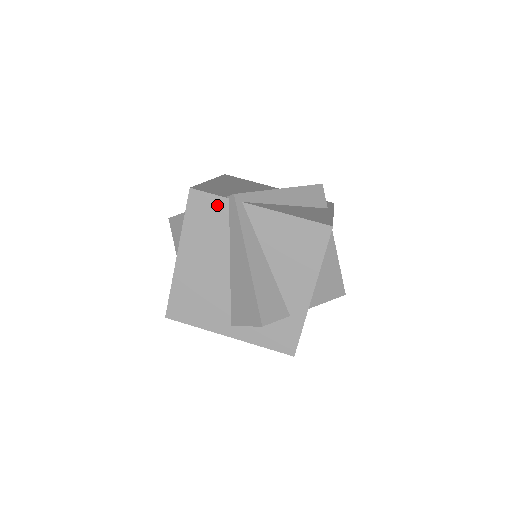
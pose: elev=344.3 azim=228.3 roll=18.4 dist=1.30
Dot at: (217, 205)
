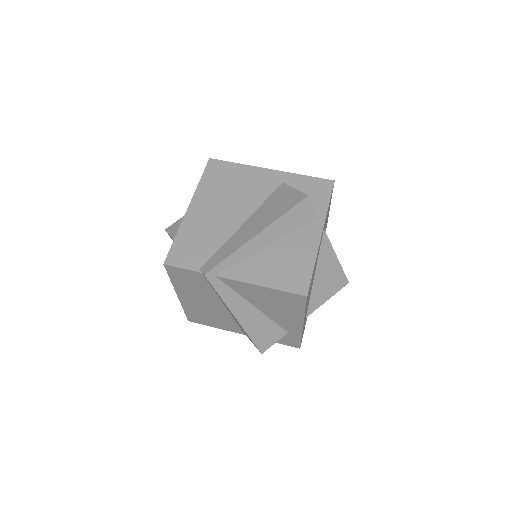
Dot at: (194, 275)
